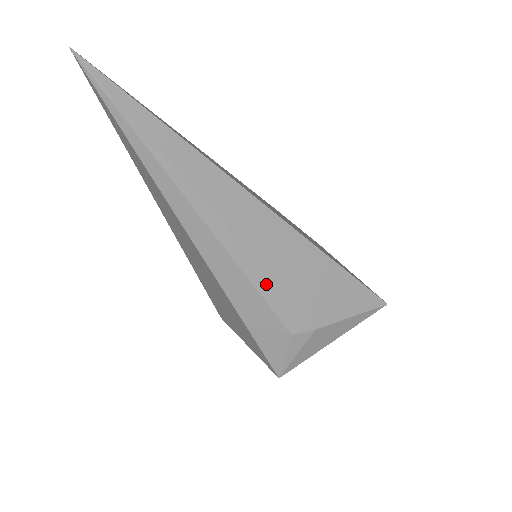
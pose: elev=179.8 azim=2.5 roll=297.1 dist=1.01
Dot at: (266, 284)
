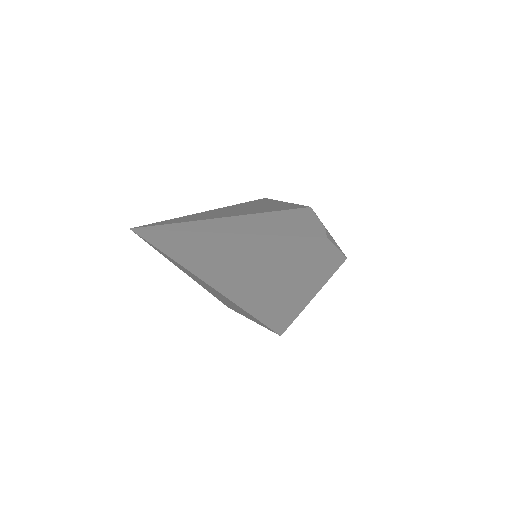
Dot at: occluded
